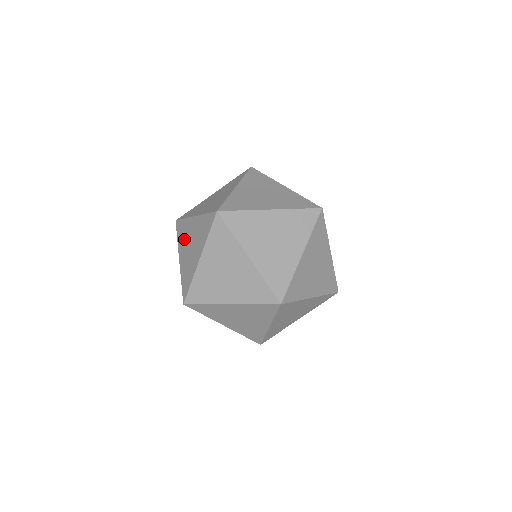
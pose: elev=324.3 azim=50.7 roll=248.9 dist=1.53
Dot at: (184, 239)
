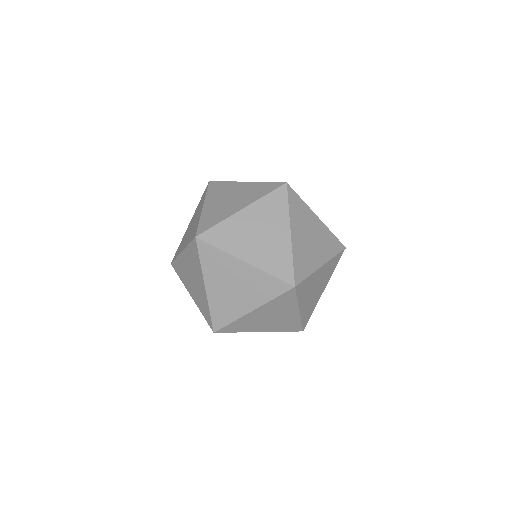
Dot at: occluded
